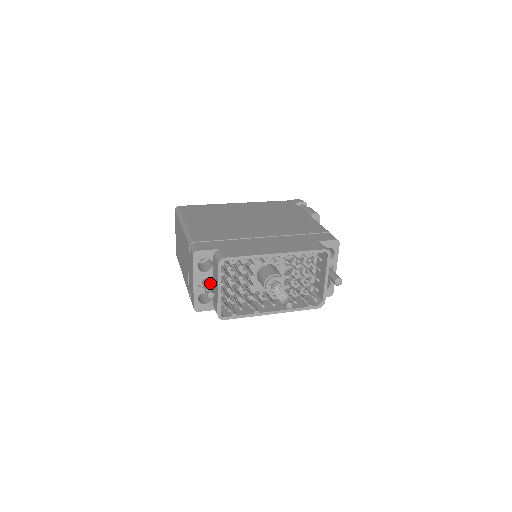
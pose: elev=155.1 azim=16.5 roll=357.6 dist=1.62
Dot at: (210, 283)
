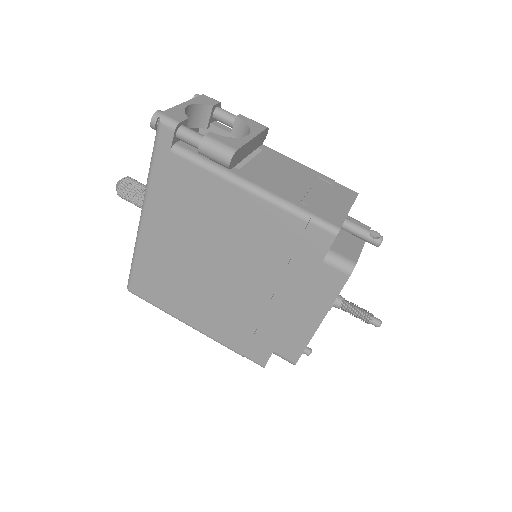
Dot at: occluded
